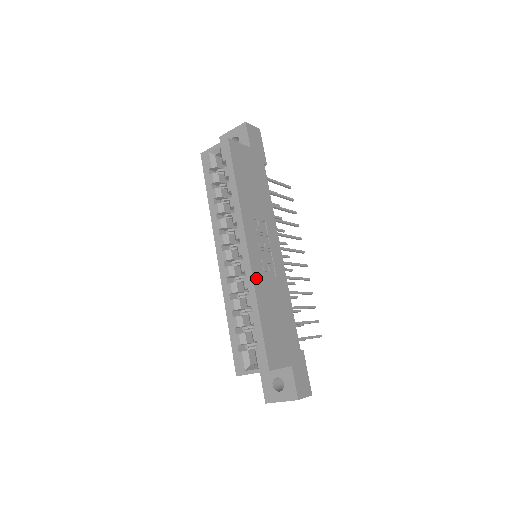
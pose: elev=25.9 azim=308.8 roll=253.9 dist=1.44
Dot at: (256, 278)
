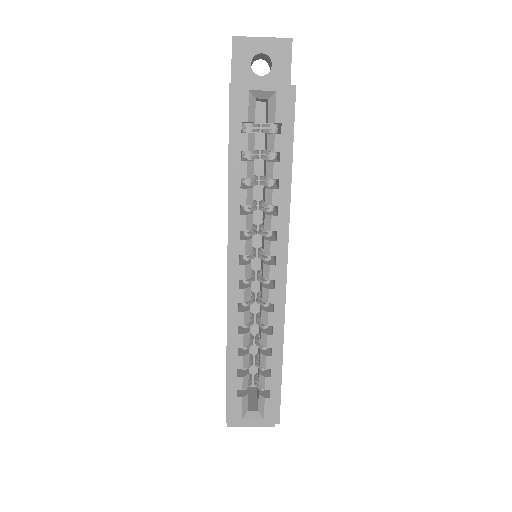
Dot at: (284, 312)
